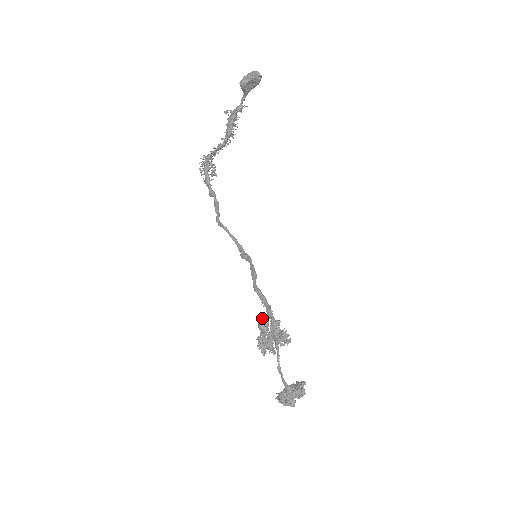
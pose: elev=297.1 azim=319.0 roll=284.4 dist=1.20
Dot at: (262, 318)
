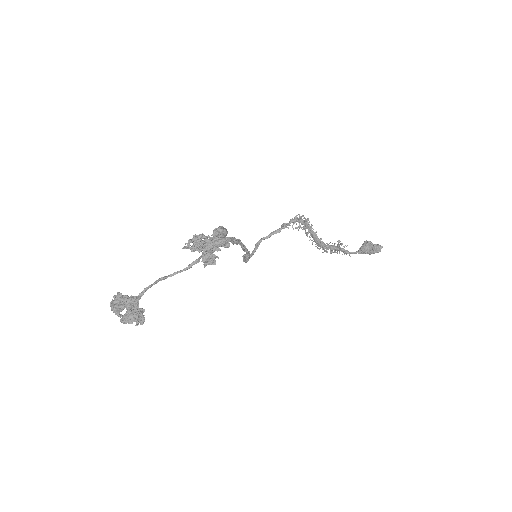
Dot at: (227, 231)
